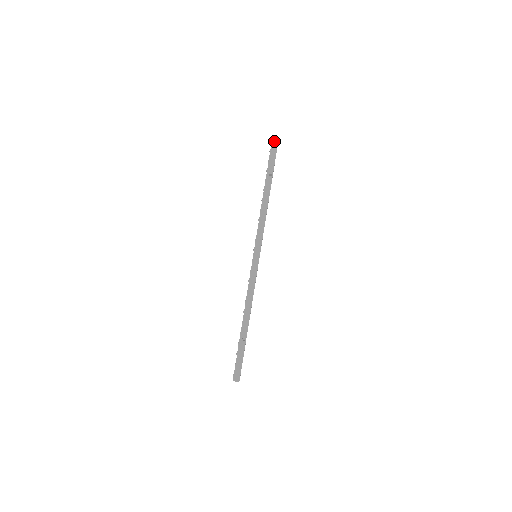
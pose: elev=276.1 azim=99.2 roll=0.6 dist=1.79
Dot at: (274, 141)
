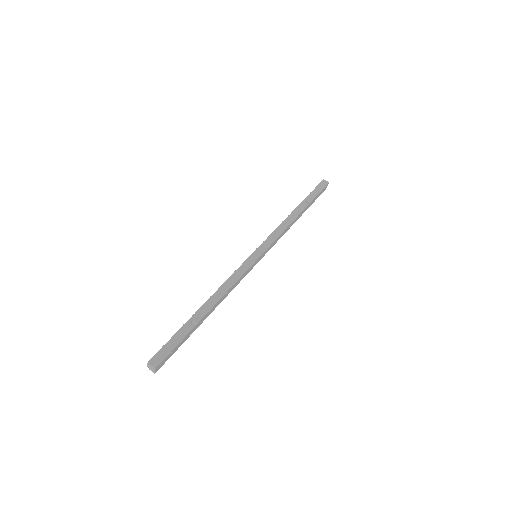
Dot at: (323, 183)
